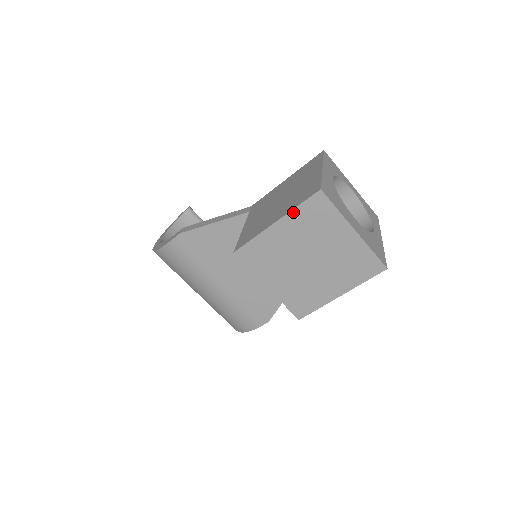
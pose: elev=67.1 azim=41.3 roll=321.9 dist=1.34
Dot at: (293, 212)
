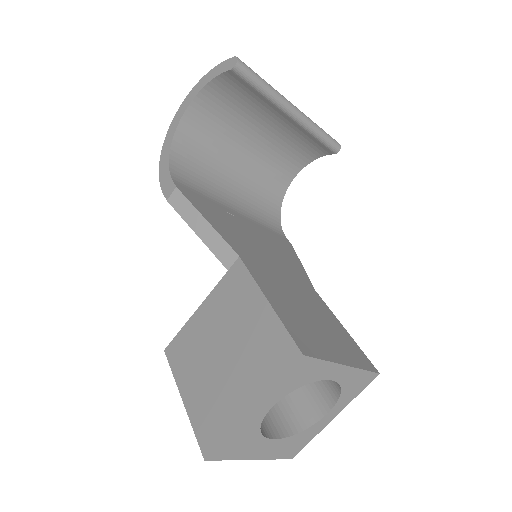
Dot at: (192, 422)
